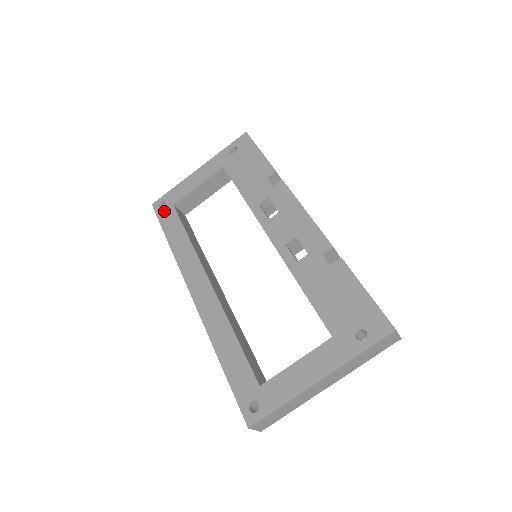
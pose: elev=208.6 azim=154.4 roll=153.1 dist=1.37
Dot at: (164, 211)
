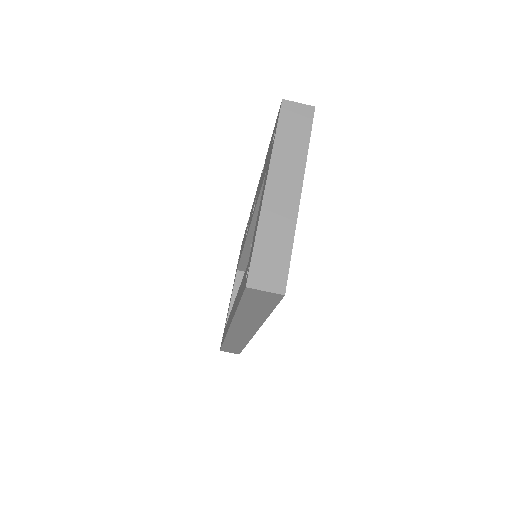
Dot at: (222, 339)
